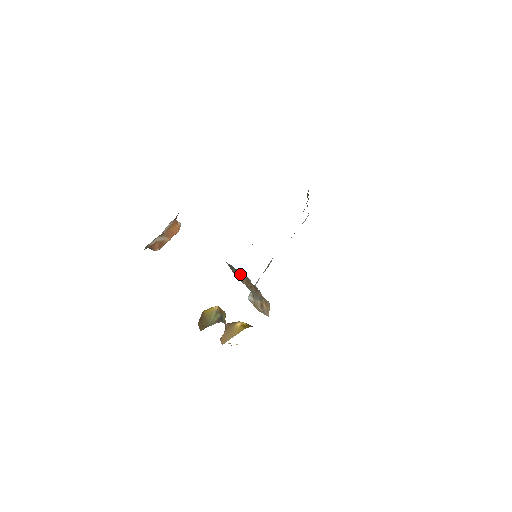
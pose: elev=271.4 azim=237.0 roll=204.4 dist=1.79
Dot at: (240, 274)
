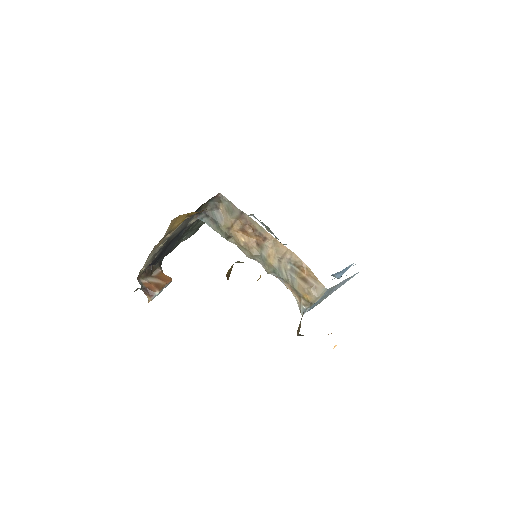
Dot at: (225, 218)
